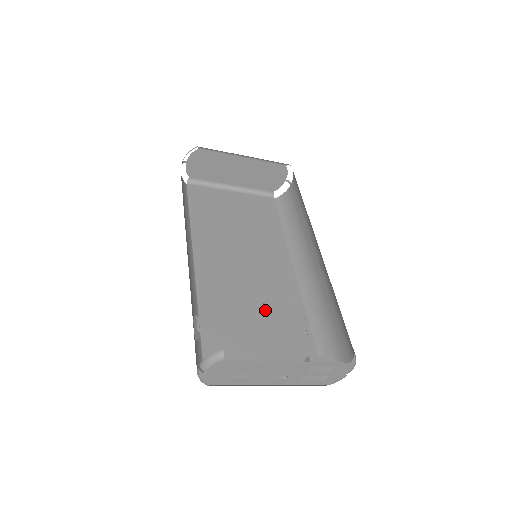
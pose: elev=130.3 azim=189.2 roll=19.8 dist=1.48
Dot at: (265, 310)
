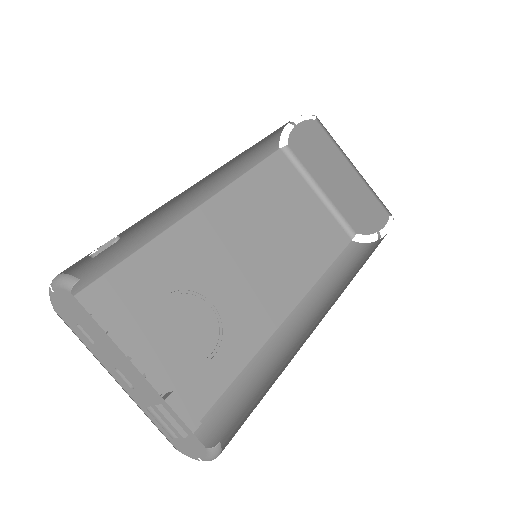
Dot at: (210, 314)
